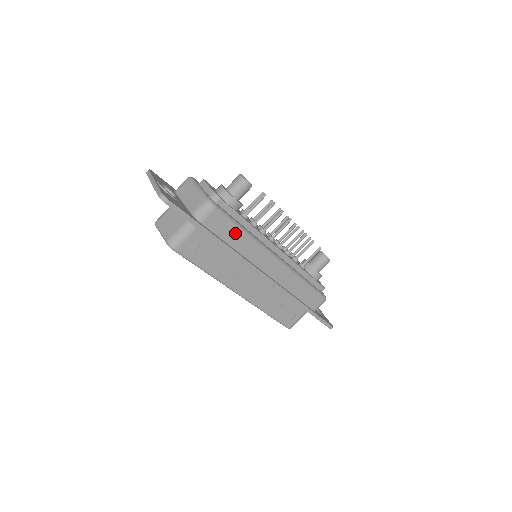
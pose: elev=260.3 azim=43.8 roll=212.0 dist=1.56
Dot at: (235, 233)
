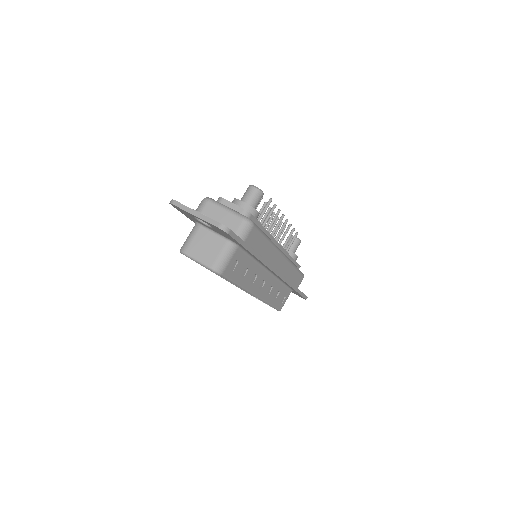
Dot at: (263, 242)
